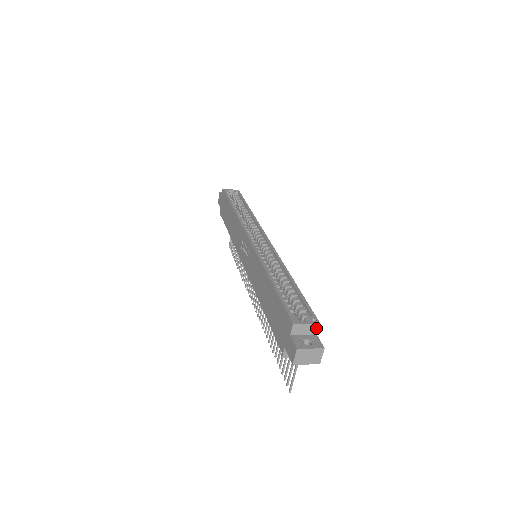
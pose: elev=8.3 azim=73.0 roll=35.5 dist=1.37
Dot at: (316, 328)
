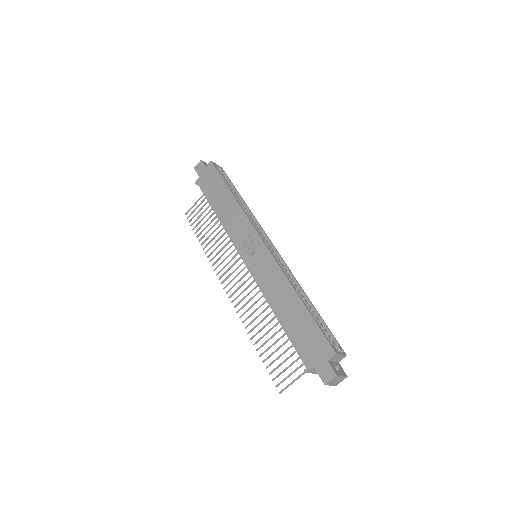
Dot at: (342, 358)
